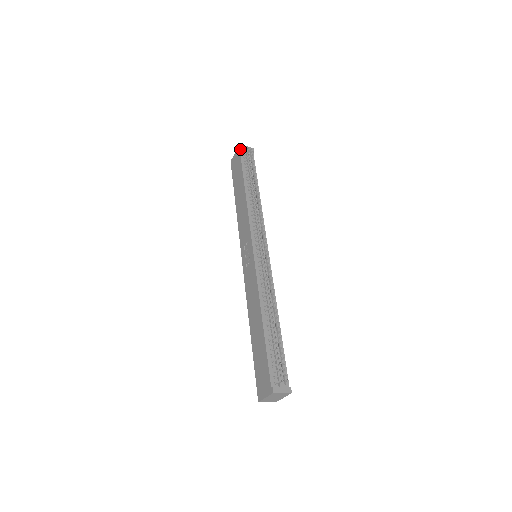
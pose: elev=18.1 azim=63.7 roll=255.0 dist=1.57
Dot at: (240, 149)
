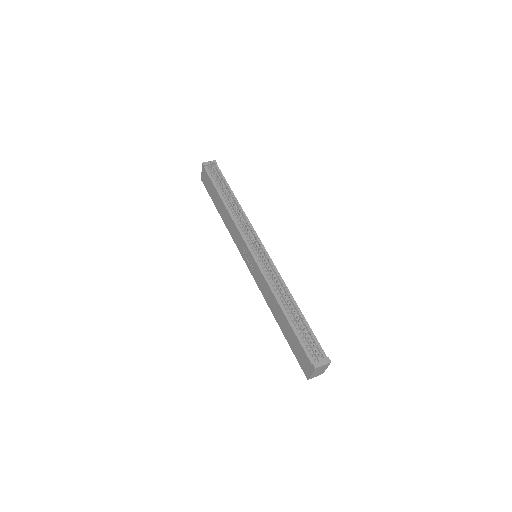
Dot at: (204, 167)
